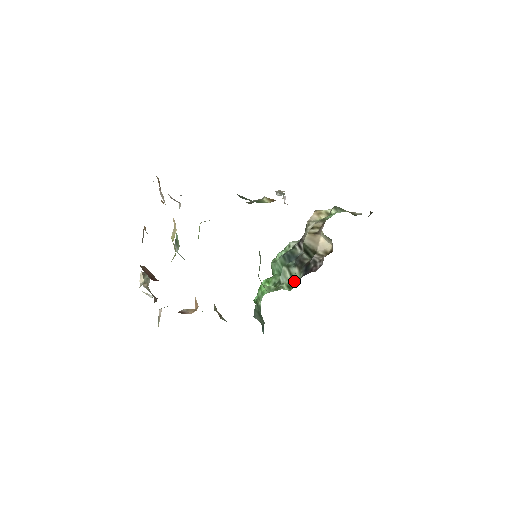
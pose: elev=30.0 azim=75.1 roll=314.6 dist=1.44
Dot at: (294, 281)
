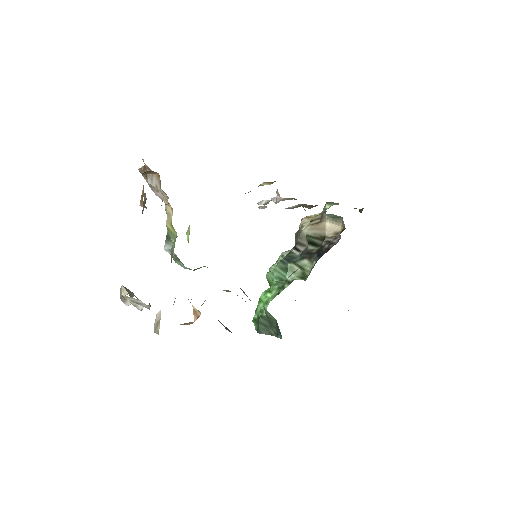
Dot at: (307, 271)
